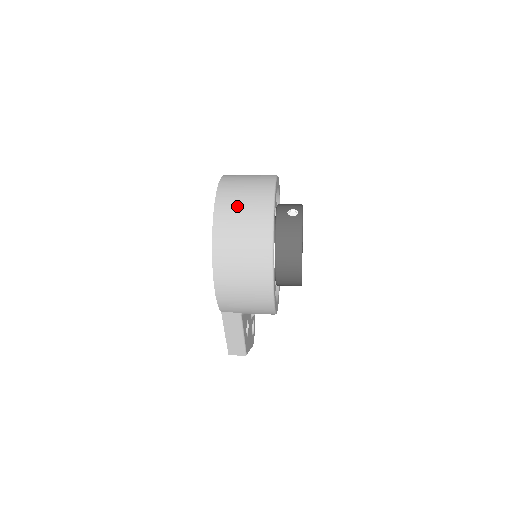
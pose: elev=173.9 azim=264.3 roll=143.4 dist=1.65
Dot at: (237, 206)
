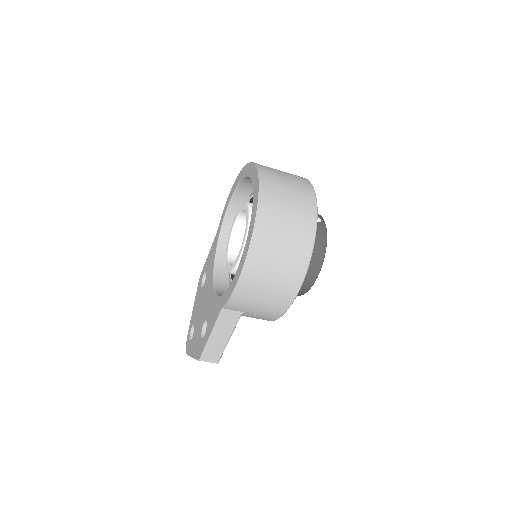
Dot at: (282, 195)
